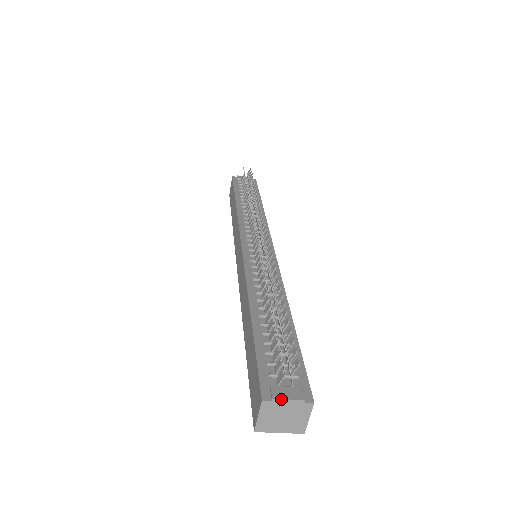
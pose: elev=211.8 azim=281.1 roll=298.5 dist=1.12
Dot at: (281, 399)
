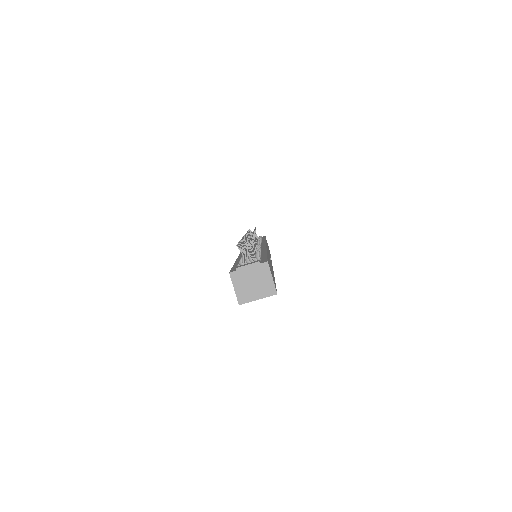
Dot at: (242, 266)
